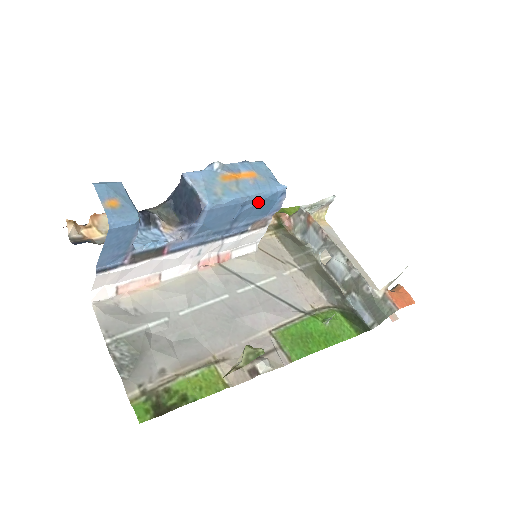
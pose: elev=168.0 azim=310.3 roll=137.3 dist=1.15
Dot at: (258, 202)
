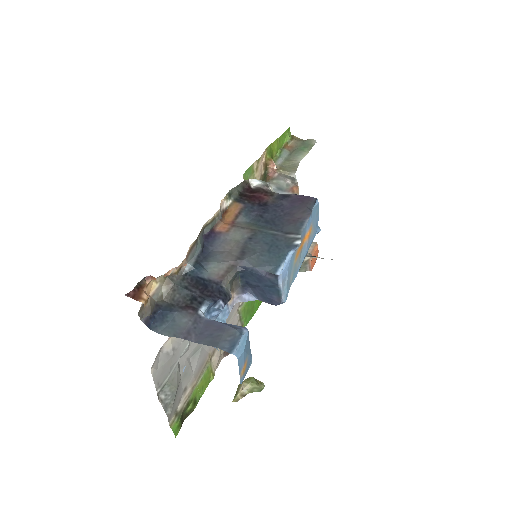
Dot at: occluded
